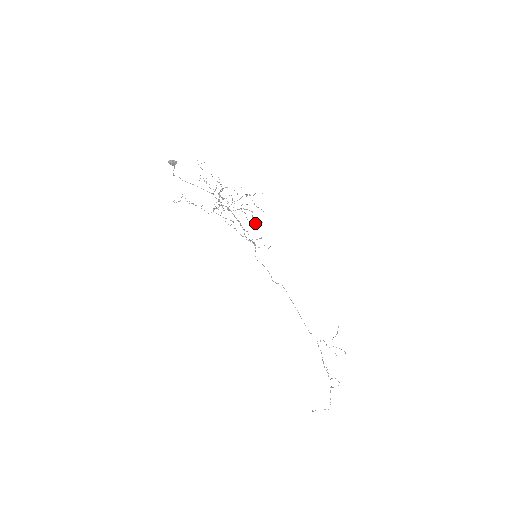
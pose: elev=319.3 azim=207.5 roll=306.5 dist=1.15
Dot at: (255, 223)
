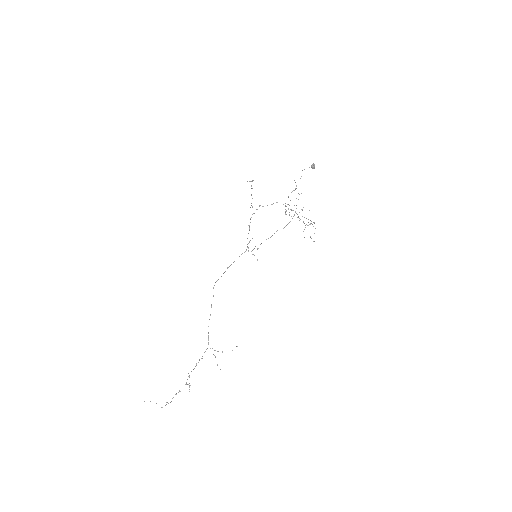
Dot at: occluded
